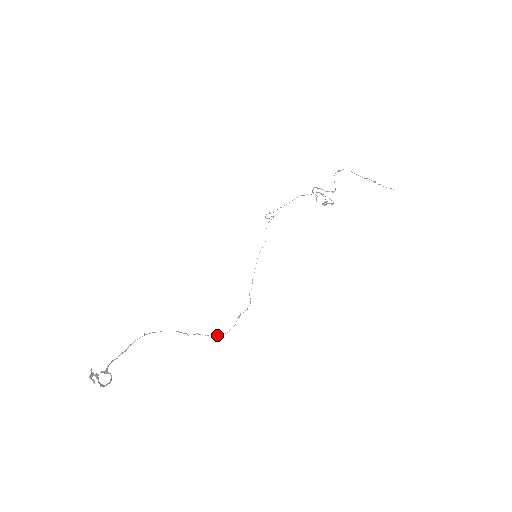
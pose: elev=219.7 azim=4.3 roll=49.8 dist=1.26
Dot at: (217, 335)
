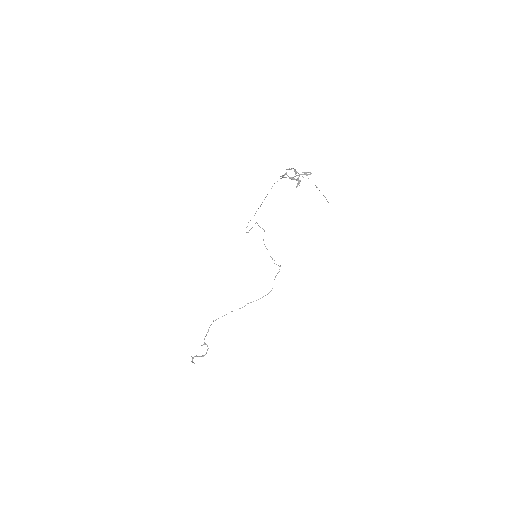
Dot at: occluded
